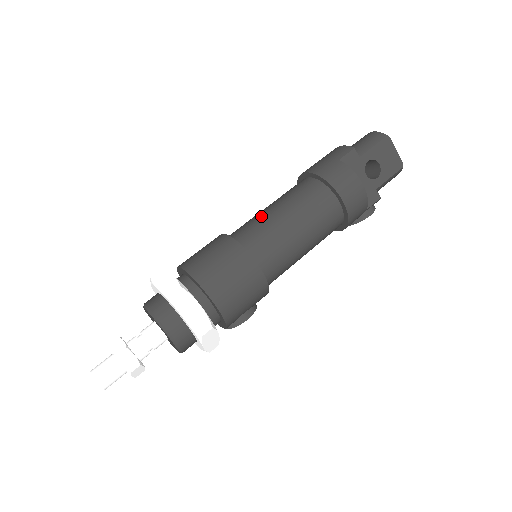
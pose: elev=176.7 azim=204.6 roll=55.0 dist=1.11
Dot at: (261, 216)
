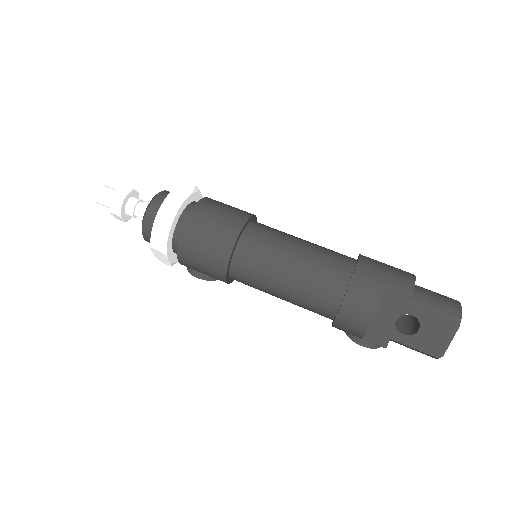
Dot at: (285, 239)
